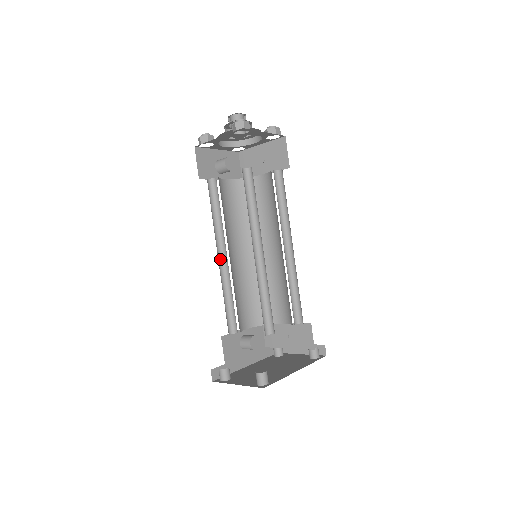
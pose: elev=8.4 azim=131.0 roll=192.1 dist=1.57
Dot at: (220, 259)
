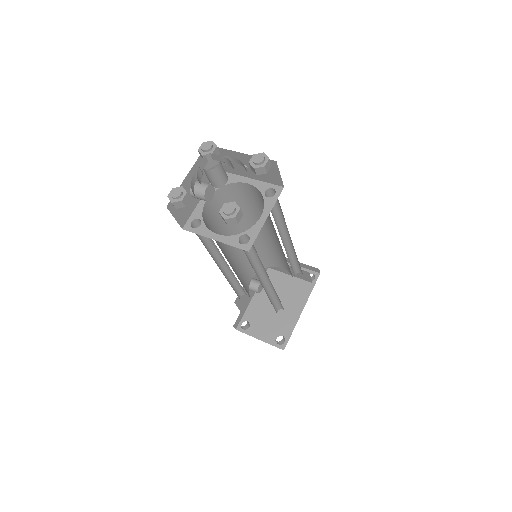
Dot at: (221, 266)
